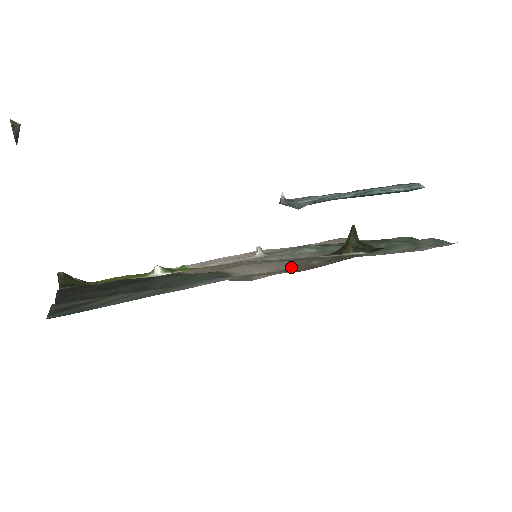
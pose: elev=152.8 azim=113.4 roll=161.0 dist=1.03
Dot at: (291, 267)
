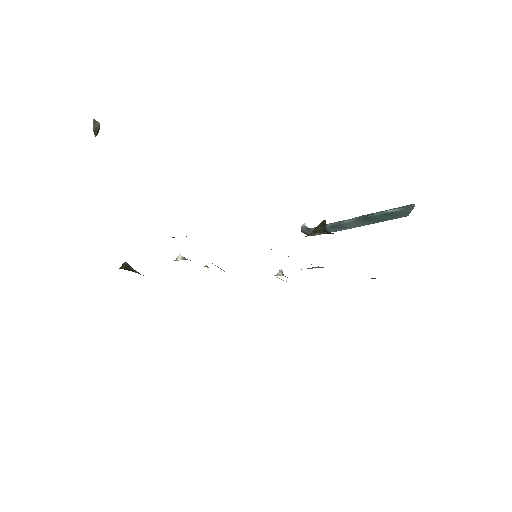
Dot at: occluded
